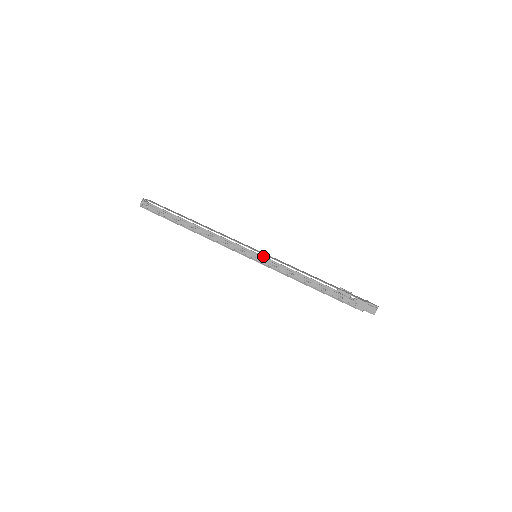
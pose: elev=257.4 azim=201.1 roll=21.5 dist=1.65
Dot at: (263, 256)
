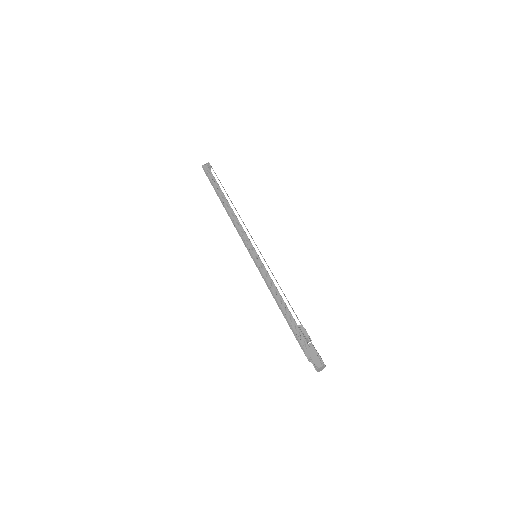
Dot at: occluded
